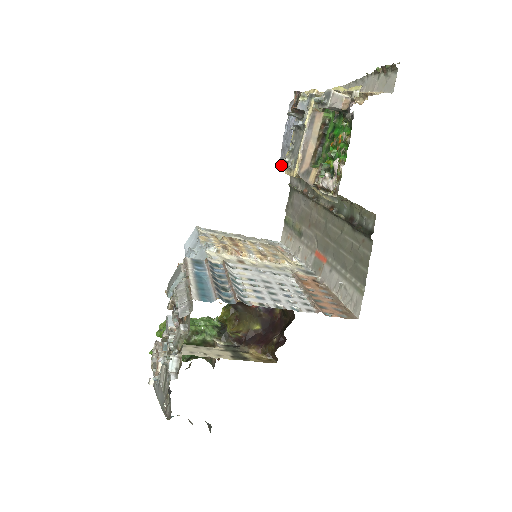
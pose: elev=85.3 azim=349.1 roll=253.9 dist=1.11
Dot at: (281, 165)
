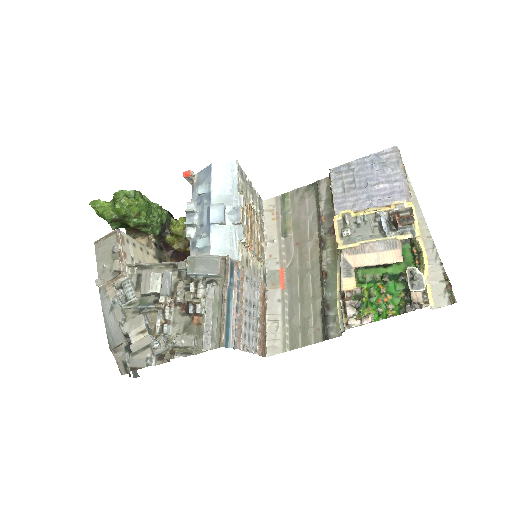
Dot at: (334, 175)
